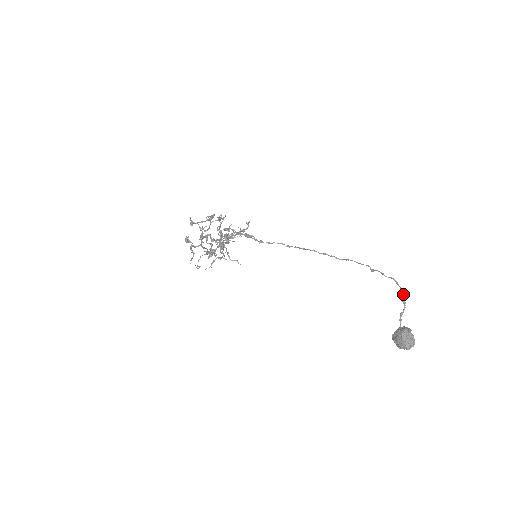
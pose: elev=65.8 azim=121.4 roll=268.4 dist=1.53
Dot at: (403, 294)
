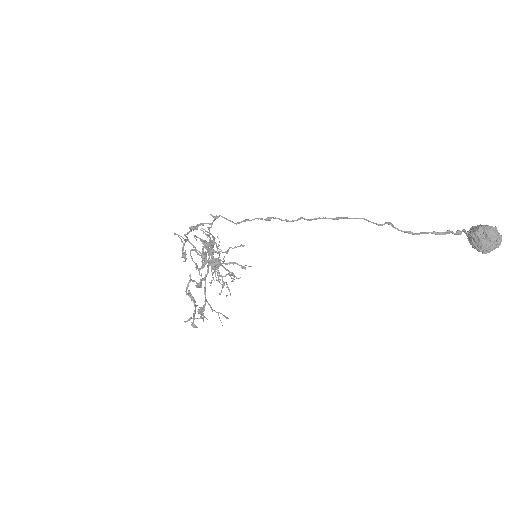
Dot at: occluded
